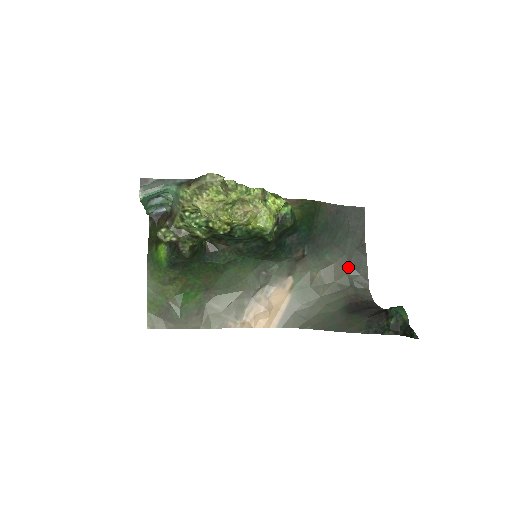
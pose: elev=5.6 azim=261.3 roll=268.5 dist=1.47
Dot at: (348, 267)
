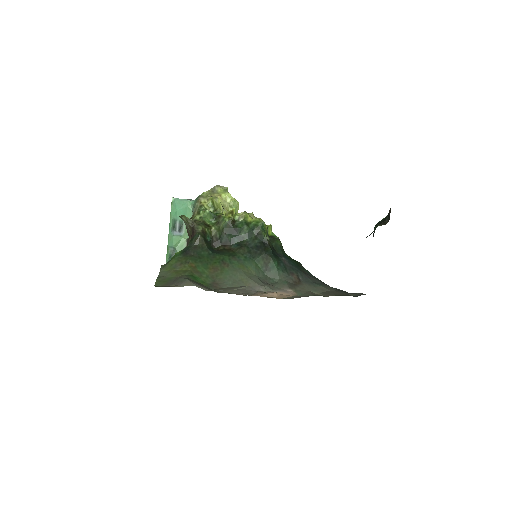
Dot at: (344, 293)
